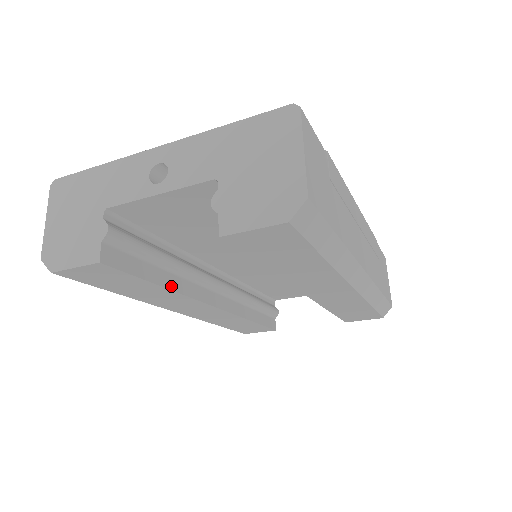
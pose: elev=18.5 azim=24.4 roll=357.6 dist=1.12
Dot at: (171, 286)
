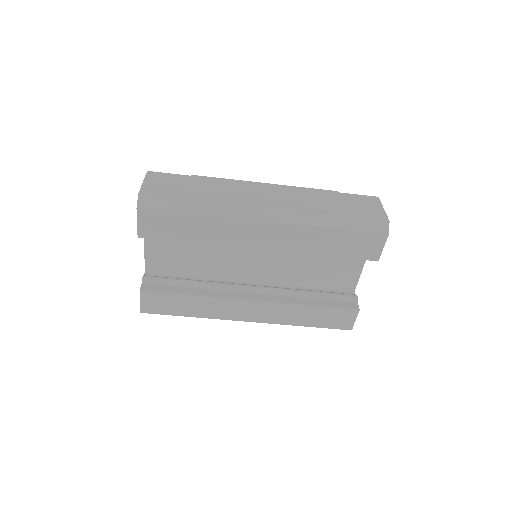
Dot at: (200, 294)
